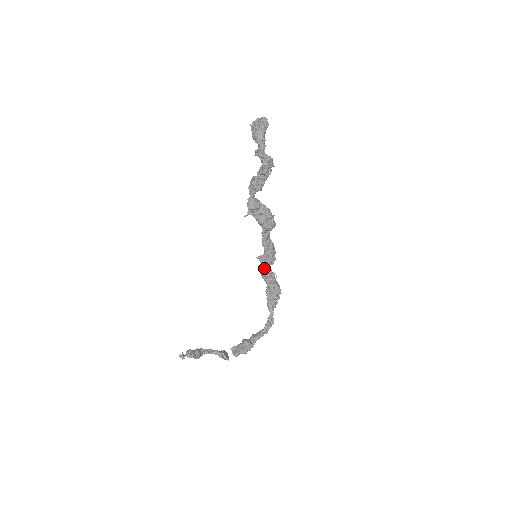
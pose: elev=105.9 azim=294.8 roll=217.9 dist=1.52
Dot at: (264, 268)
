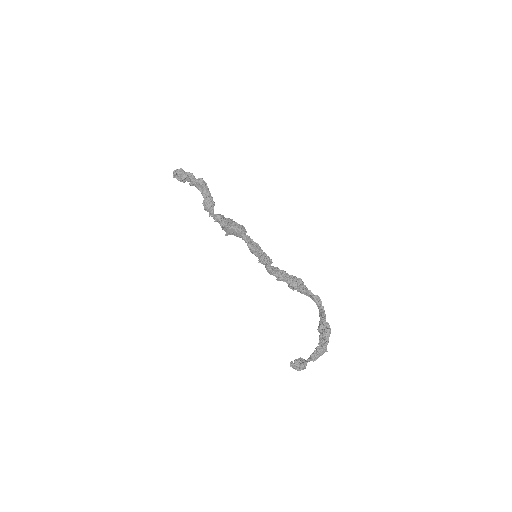
Dot at: (270, 264)
